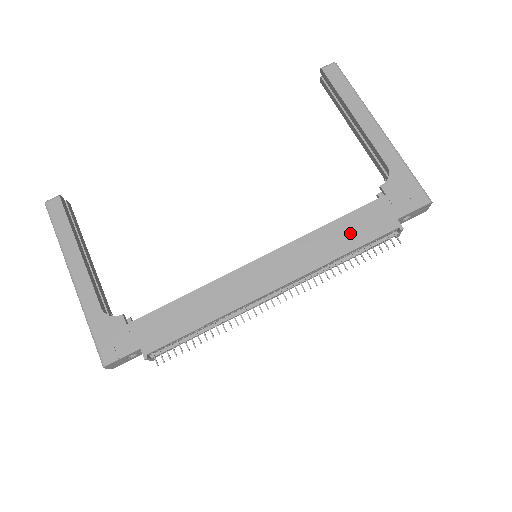
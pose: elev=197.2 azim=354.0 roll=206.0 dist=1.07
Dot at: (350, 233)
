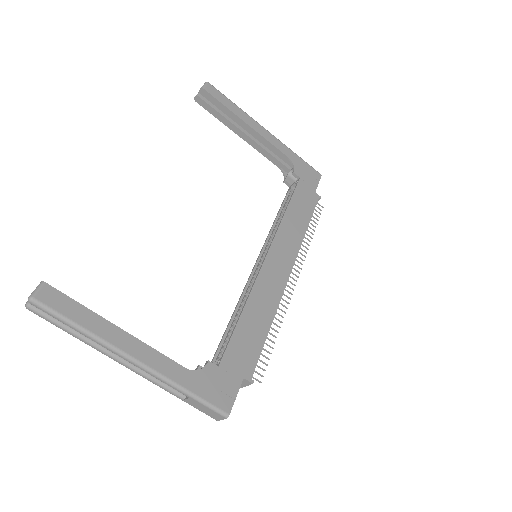
Dot at: (301, 211)
